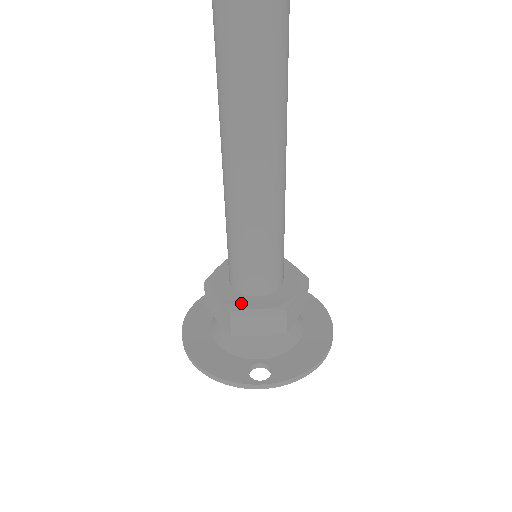
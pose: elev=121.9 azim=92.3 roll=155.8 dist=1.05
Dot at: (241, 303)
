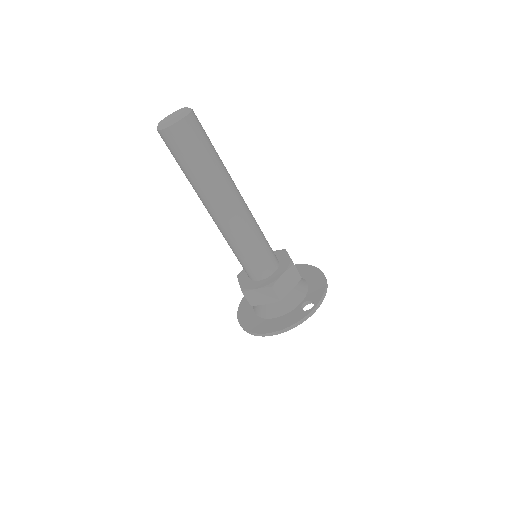
Dot at: (272, 280)
